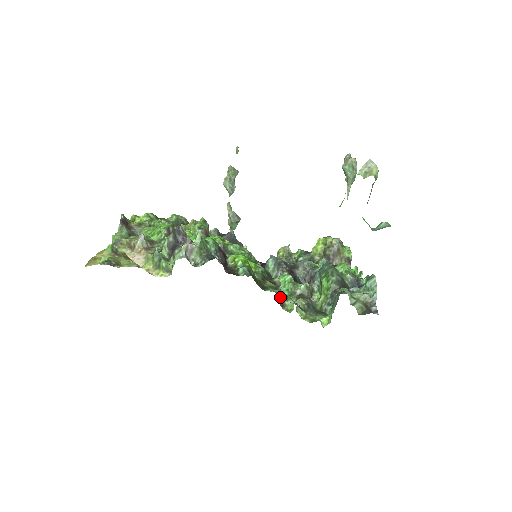
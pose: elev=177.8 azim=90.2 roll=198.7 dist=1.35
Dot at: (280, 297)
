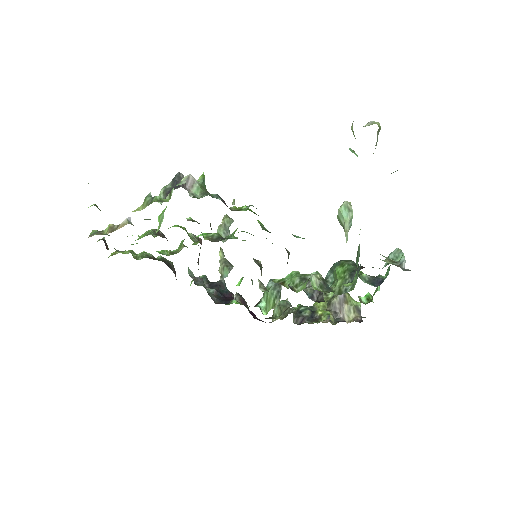
Dot at: (287, 288)
